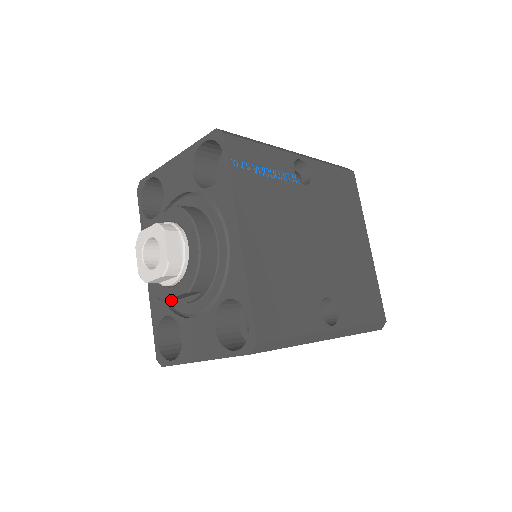
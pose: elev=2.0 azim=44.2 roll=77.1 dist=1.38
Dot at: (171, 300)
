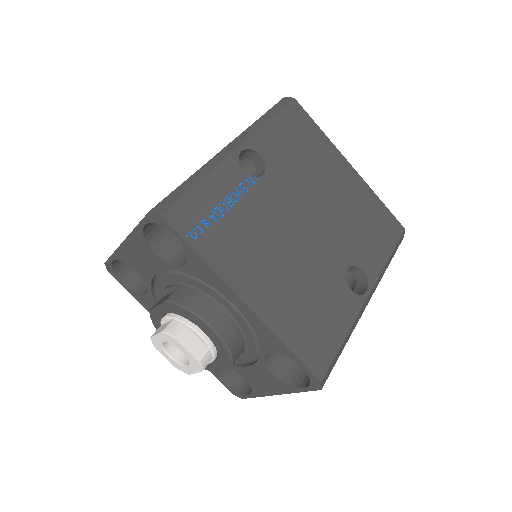
Dot at: occluded
